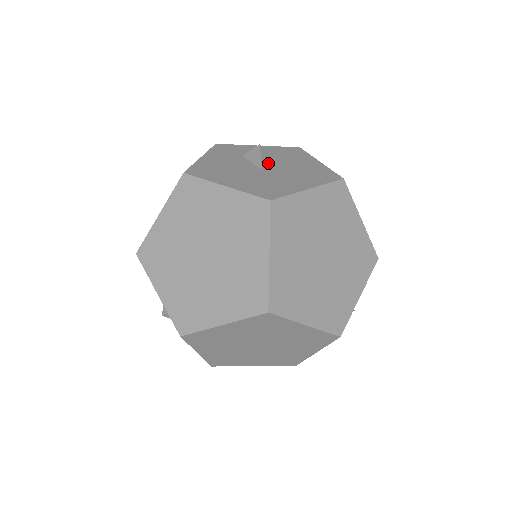
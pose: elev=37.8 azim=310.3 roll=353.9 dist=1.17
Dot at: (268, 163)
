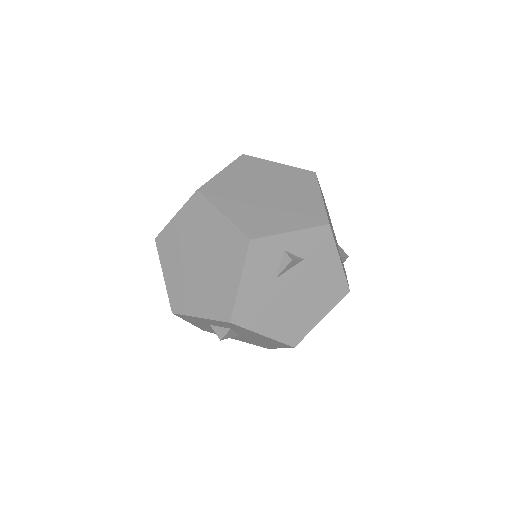
Dot at: occluded
